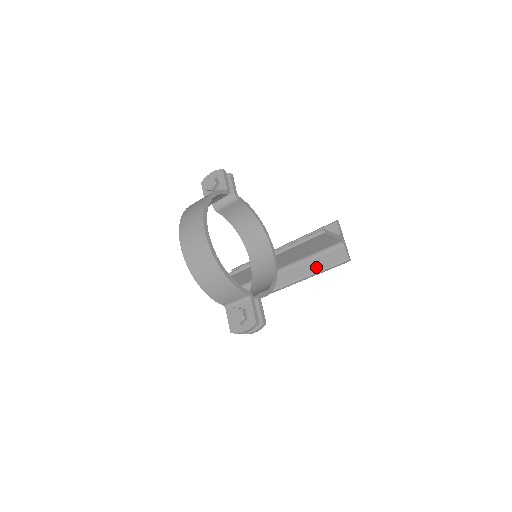
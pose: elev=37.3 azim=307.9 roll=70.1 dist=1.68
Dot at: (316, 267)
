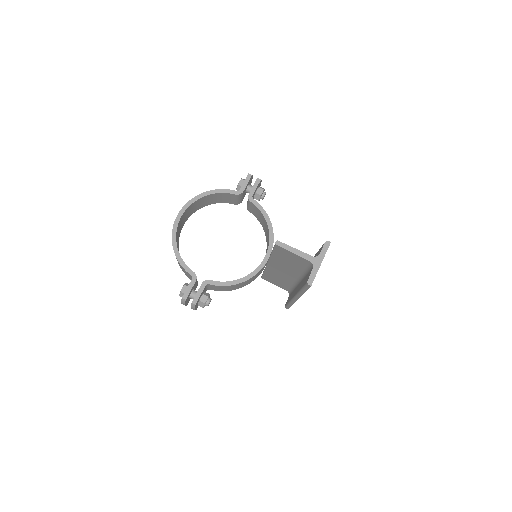
Dot at: occluded
